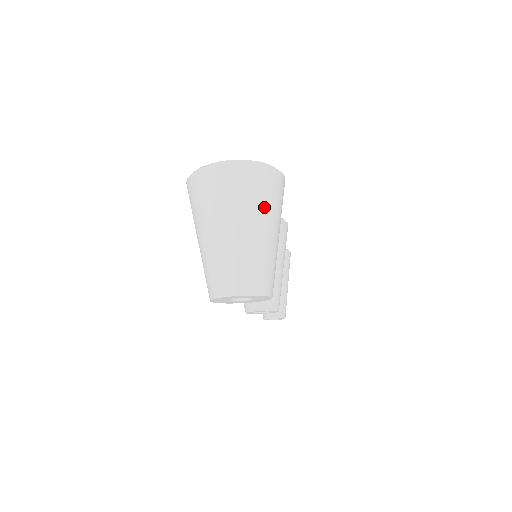
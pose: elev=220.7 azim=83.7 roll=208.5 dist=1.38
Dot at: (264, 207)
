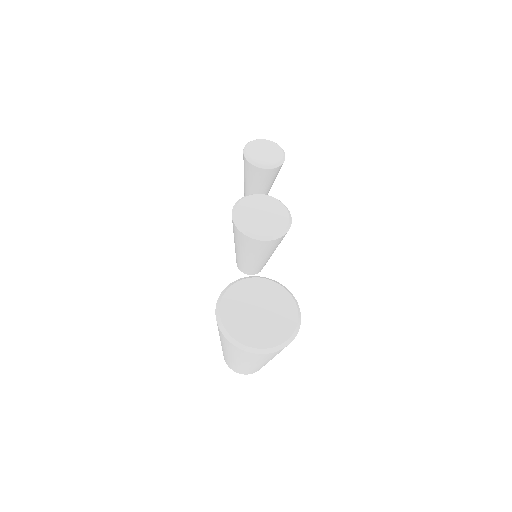
Dot at: occluded
